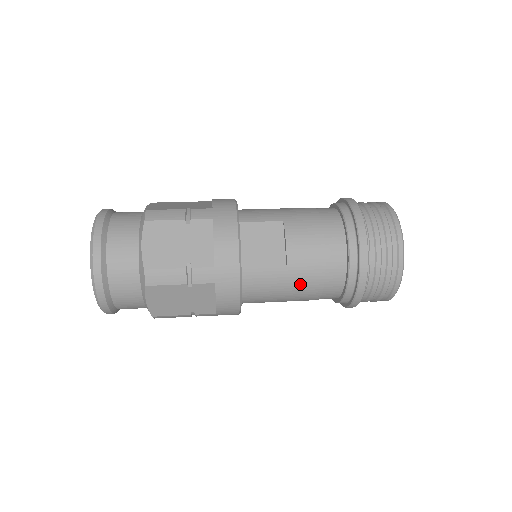
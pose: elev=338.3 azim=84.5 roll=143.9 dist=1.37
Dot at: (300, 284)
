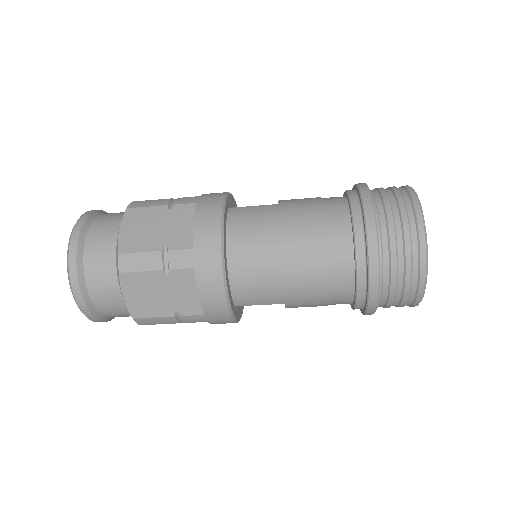
Dot at: (295, 215)
